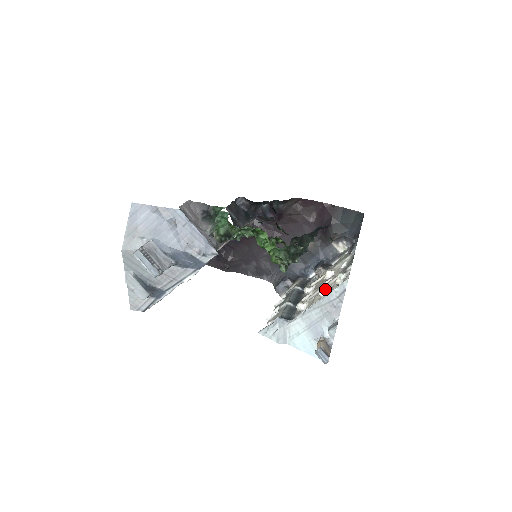
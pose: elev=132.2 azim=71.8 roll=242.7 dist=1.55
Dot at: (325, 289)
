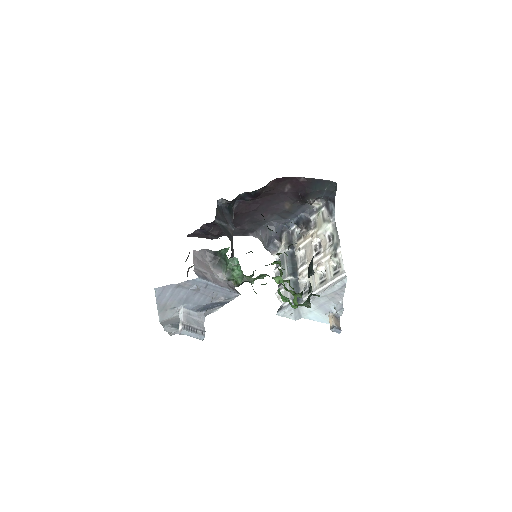
Dot at: (321, 269)
